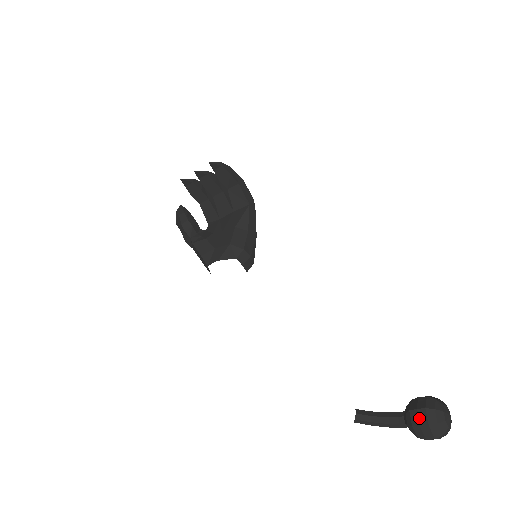
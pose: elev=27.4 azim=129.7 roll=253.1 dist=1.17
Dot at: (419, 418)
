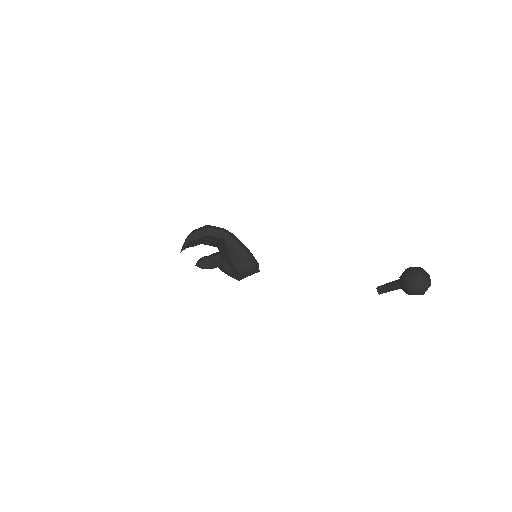
Dot at: (407, 292)
